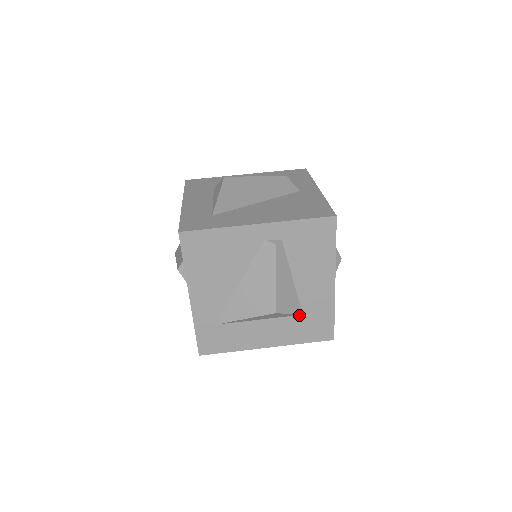
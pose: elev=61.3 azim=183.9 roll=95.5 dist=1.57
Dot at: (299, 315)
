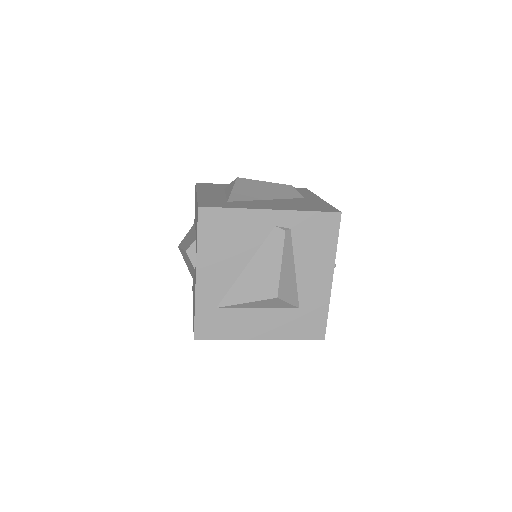
Dot at: (296, 308)
